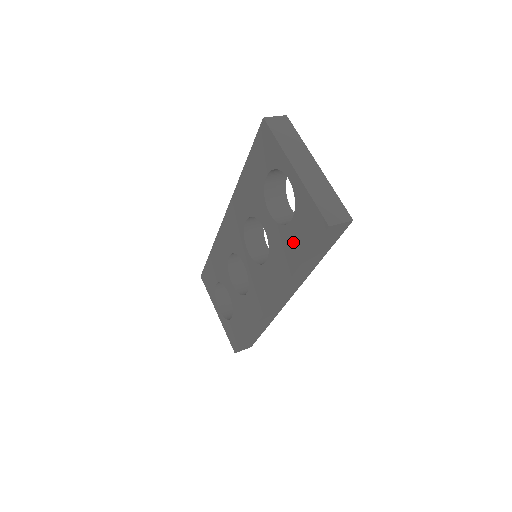
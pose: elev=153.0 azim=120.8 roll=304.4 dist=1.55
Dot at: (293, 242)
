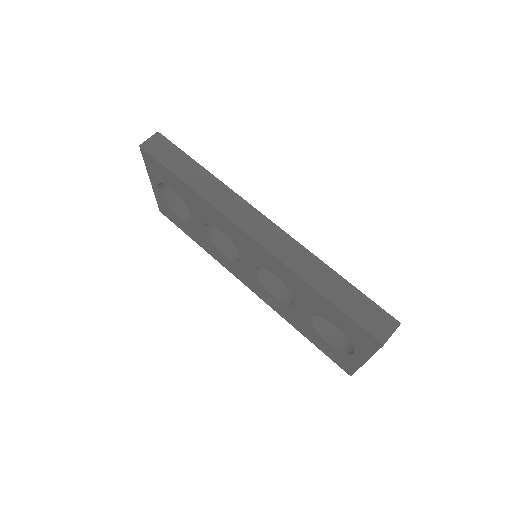
Dot at: (314, 337)
